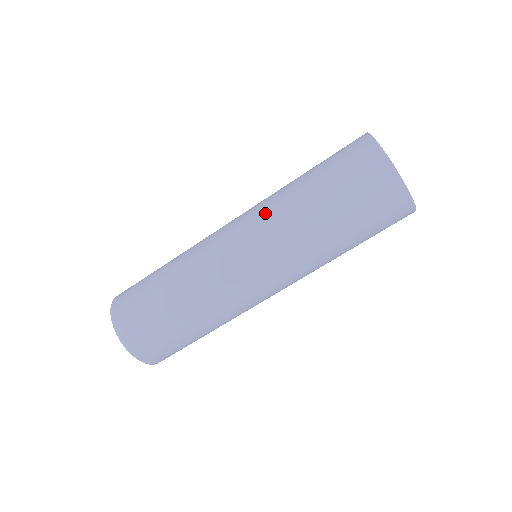
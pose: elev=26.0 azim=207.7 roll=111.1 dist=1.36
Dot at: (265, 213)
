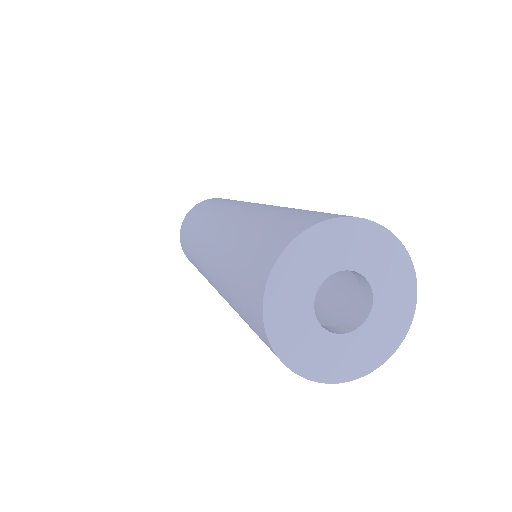
Dot at: (215, 251)
